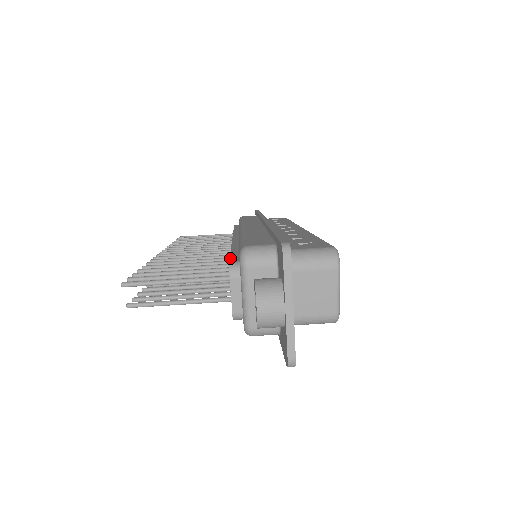
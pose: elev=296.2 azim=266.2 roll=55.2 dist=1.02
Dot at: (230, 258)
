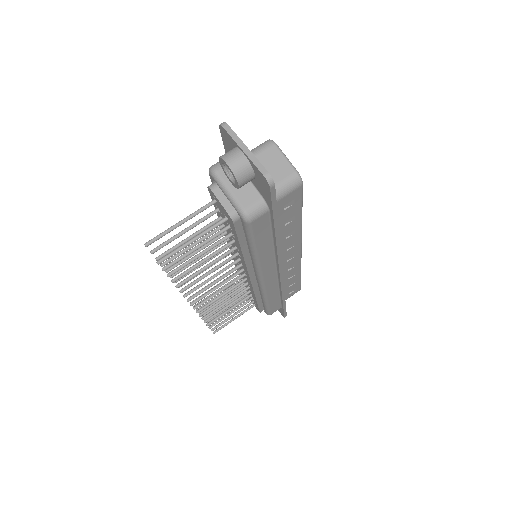
Dot at: (210, 195)
